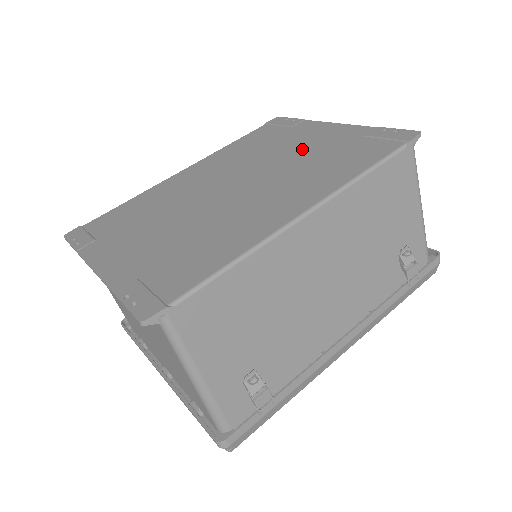
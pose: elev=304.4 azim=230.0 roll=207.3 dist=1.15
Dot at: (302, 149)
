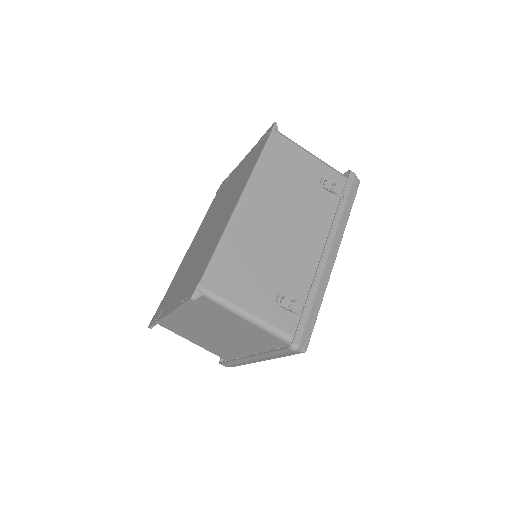
Dot at: (233, 182)
